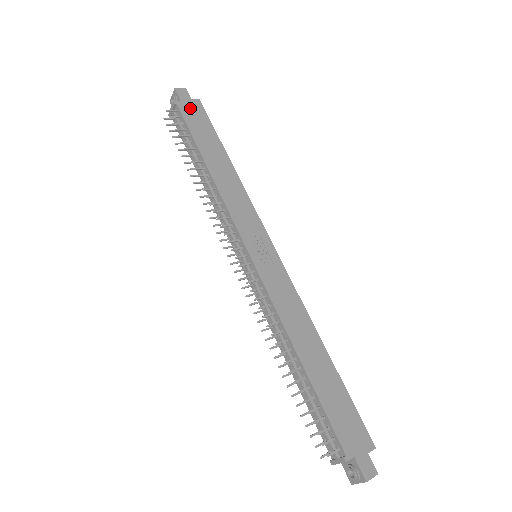
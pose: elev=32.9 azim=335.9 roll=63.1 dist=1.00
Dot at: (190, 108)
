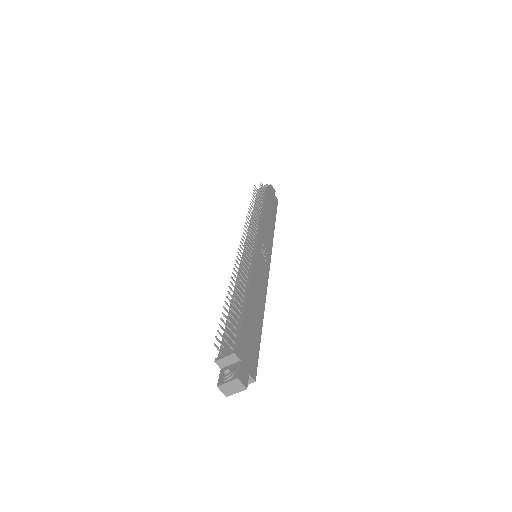
Dot at: (272, 194)
